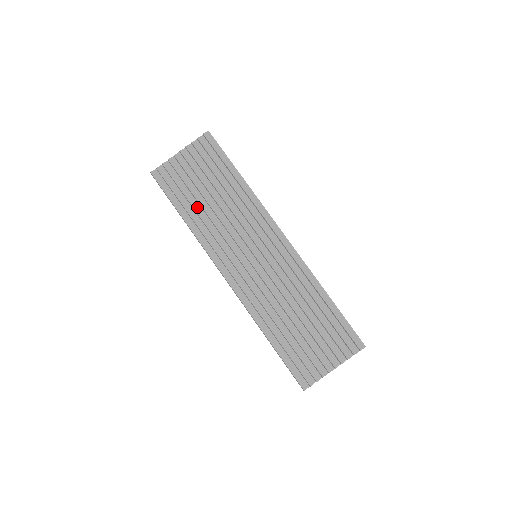
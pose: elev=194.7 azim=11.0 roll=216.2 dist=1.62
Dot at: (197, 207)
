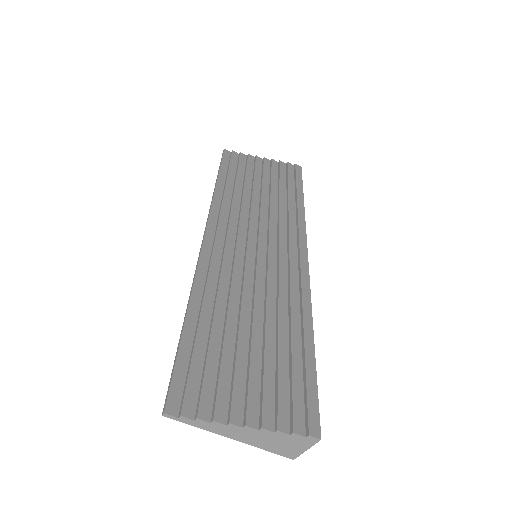
Dot at: (239, 186)
